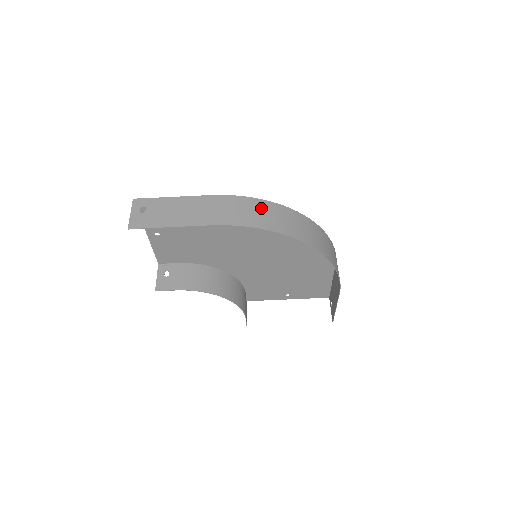
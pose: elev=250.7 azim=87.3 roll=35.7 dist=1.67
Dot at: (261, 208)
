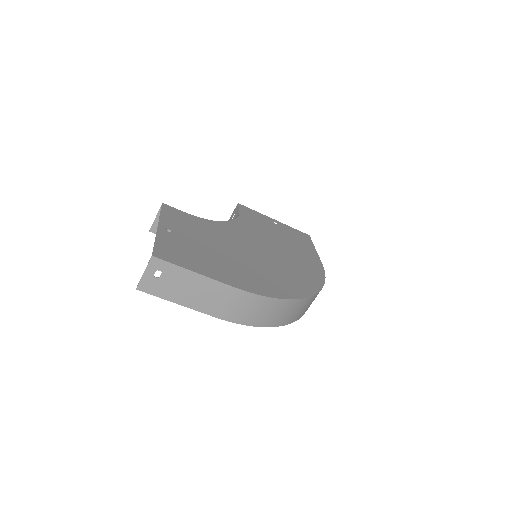
Dot at: (270, 308)
